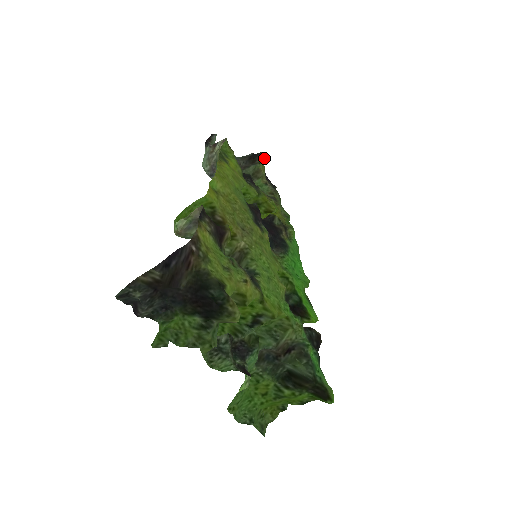
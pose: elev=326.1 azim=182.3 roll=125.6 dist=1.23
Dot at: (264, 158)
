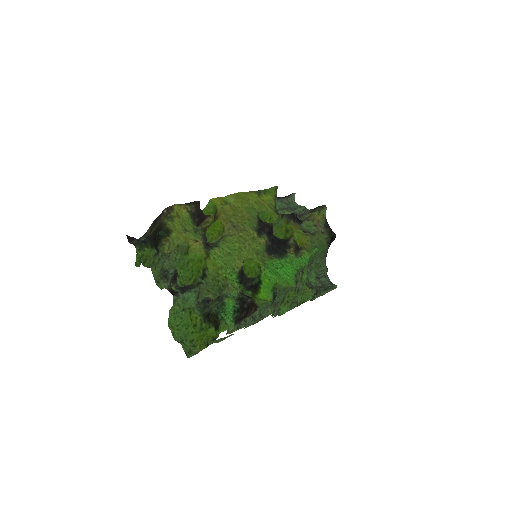
Dot at: (323, 209)
